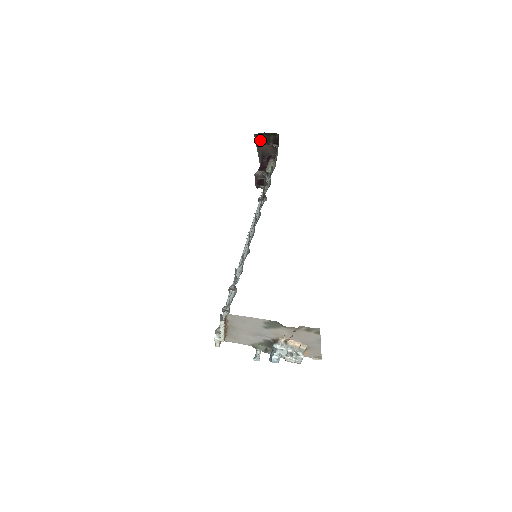
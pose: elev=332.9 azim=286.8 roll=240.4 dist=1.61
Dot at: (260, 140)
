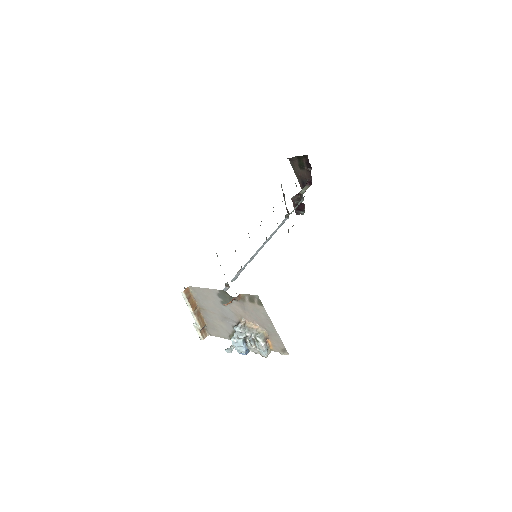
Dot at: (296, 165)
